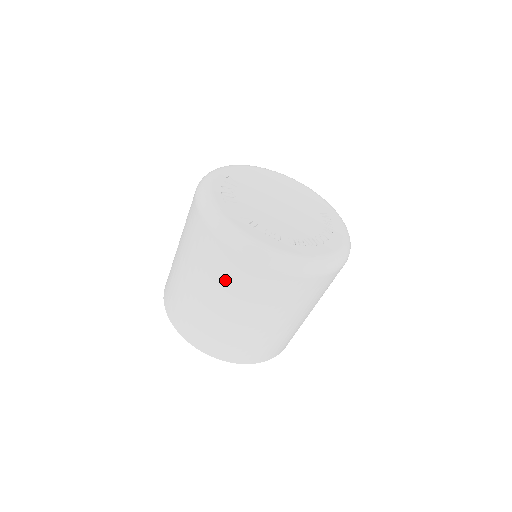
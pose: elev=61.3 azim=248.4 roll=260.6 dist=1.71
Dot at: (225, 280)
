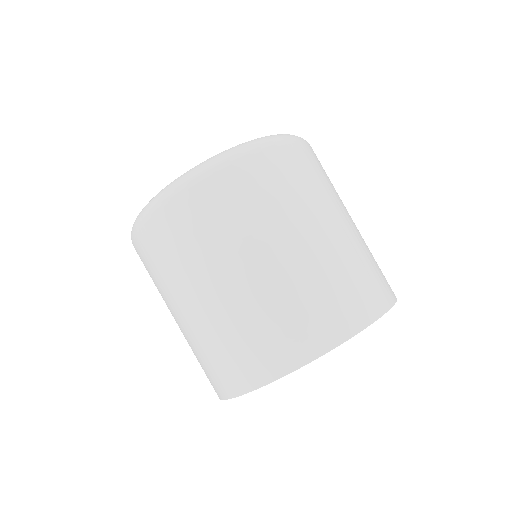
Dot at: (206, 237)
